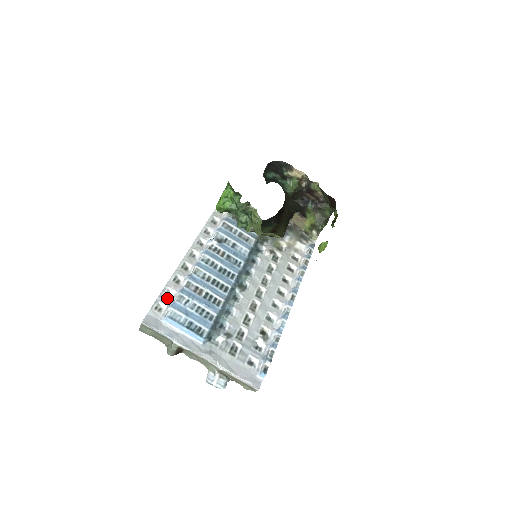
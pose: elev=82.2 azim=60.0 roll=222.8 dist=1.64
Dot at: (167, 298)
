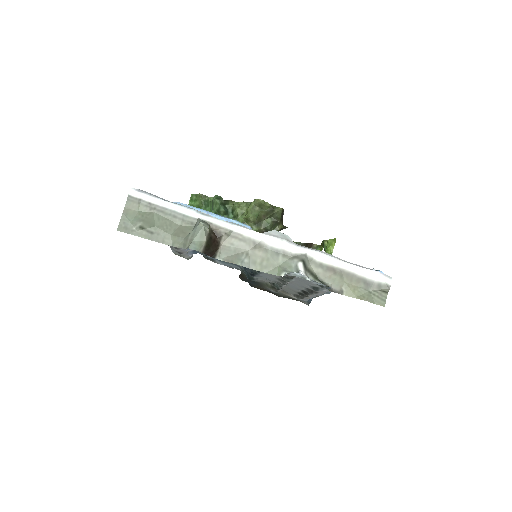
Dot at: occluded
